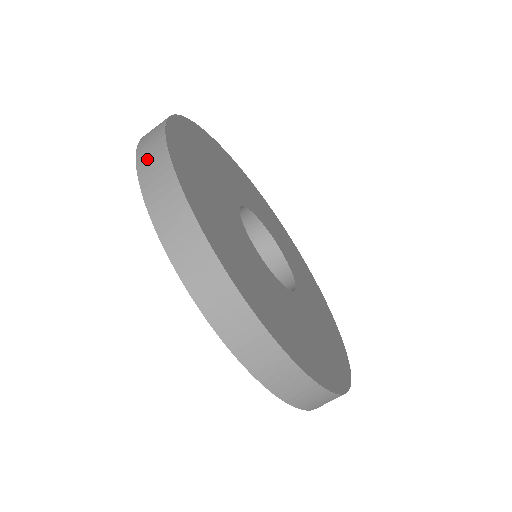
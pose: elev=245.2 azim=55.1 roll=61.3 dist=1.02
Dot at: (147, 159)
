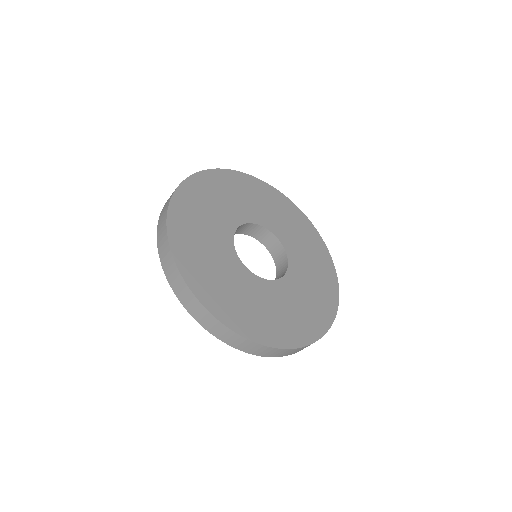
Dot at: (160, 234)
